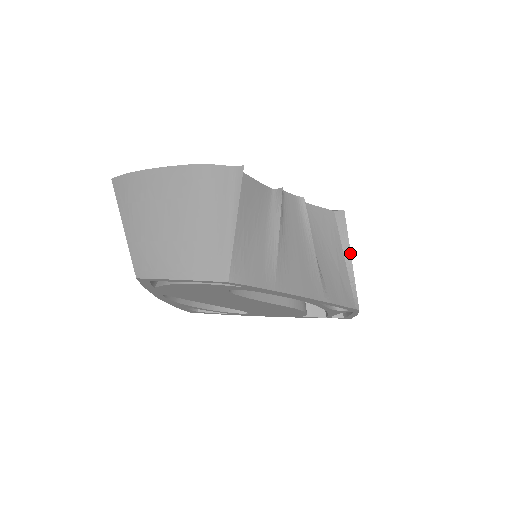
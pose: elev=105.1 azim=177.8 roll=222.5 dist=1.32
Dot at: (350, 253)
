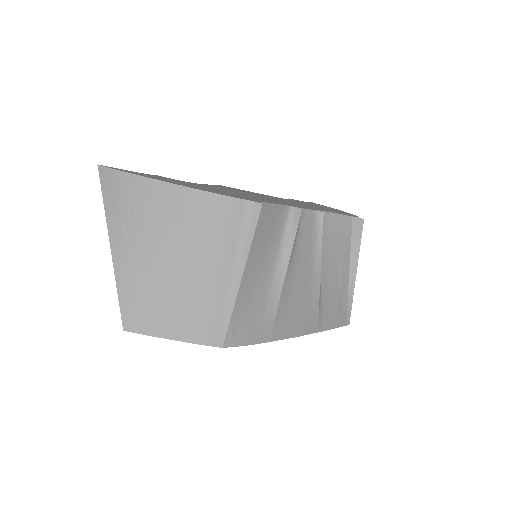
Dot at: occluded
